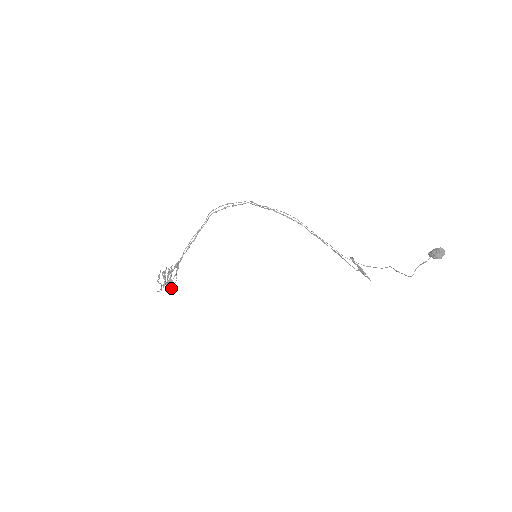
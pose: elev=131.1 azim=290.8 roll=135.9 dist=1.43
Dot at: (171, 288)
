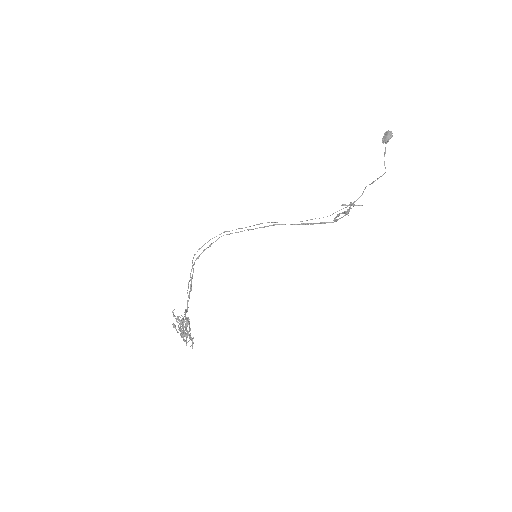
Dot at: (192, 339)
